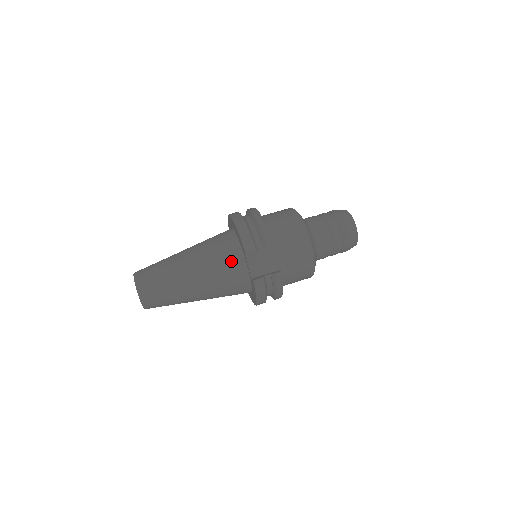
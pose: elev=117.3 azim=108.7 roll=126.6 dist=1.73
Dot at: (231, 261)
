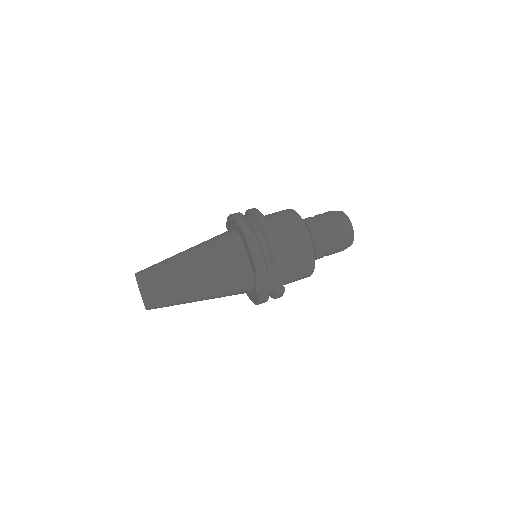
Dot at: (239, 276)
